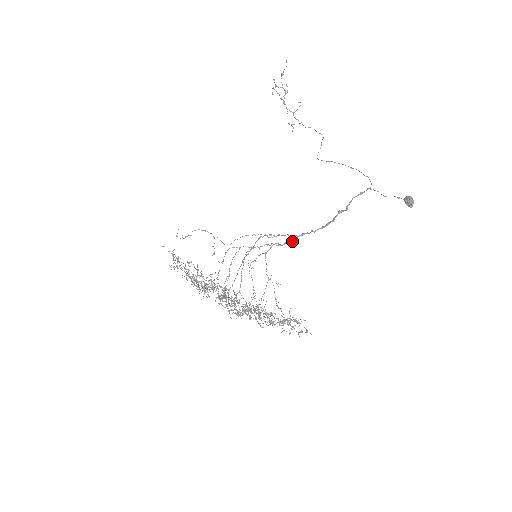
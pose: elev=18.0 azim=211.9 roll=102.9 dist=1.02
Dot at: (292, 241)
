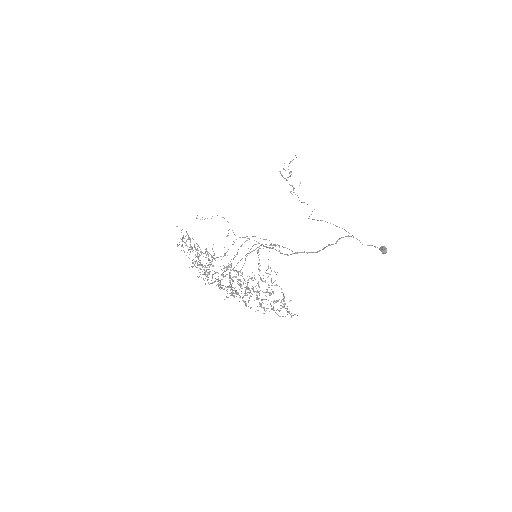
Dot at: (287, 255)
